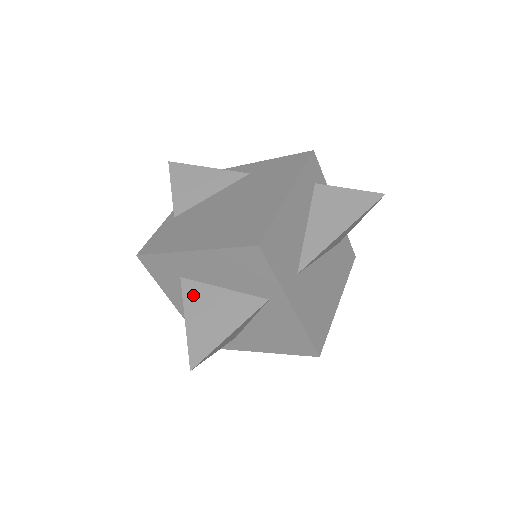
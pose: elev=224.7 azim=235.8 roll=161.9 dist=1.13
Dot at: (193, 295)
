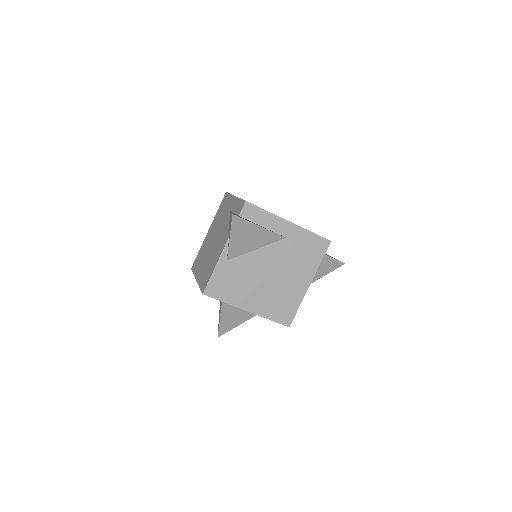
Dot at: (228, 306)
